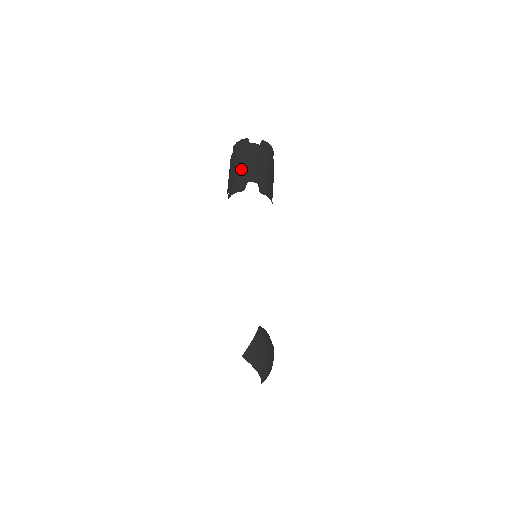
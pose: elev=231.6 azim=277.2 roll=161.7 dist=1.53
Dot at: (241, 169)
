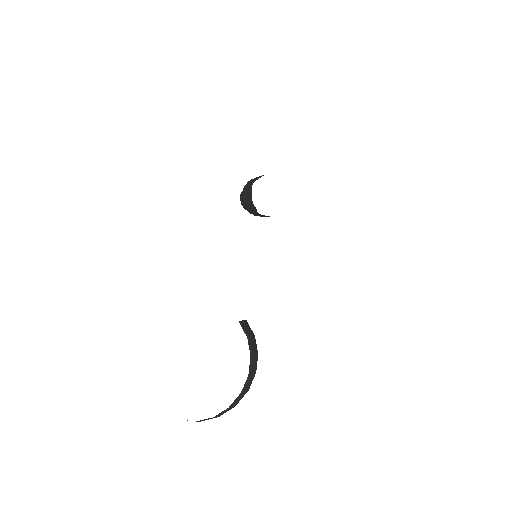
Dot at: occluded
